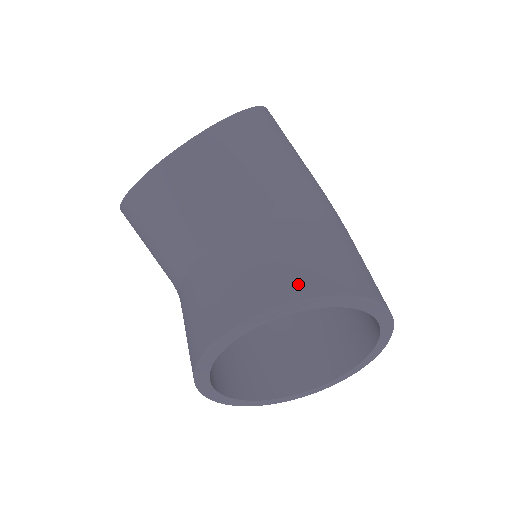
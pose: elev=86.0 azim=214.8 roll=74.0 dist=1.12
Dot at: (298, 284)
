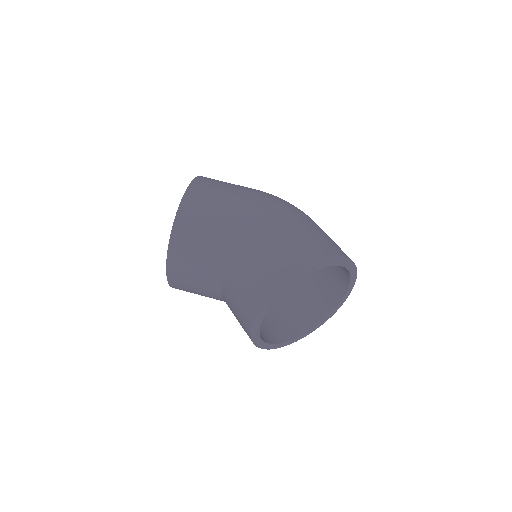
Dot at: (261, 293)
